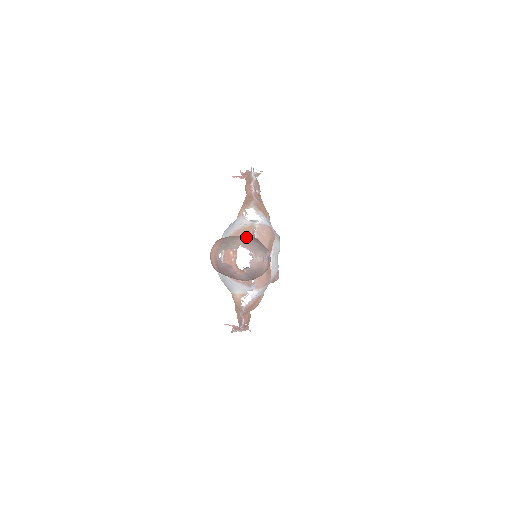
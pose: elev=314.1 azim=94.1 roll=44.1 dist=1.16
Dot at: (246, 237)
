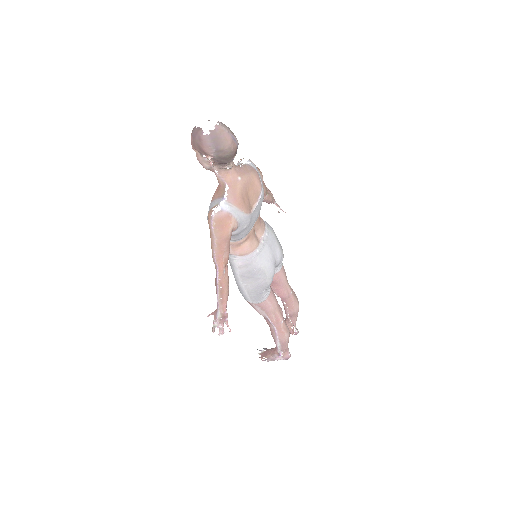
Dot at: occluded
